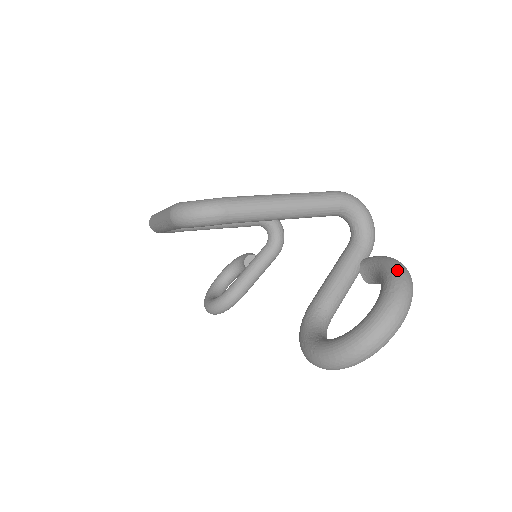
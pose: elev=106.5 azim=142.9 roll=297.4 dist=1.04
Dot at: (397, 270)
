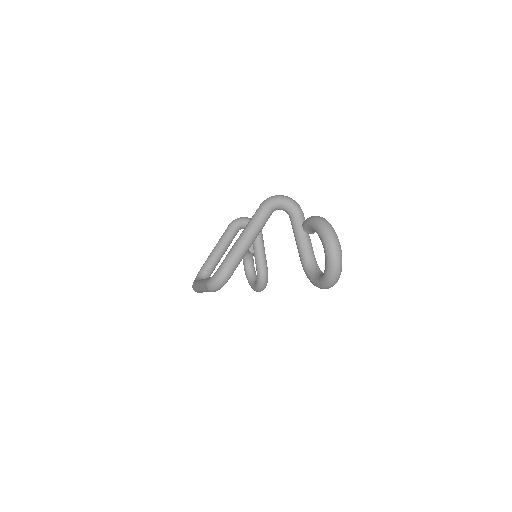
Dot at: (319, 225)
